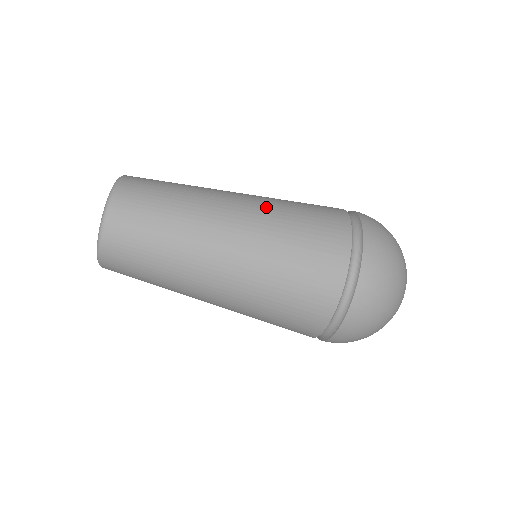
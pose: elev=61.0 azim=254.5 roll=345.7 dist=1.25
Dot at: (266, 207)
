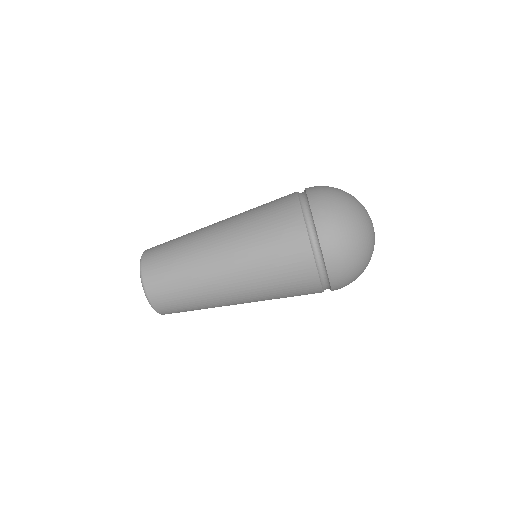
Dot at: occluded
